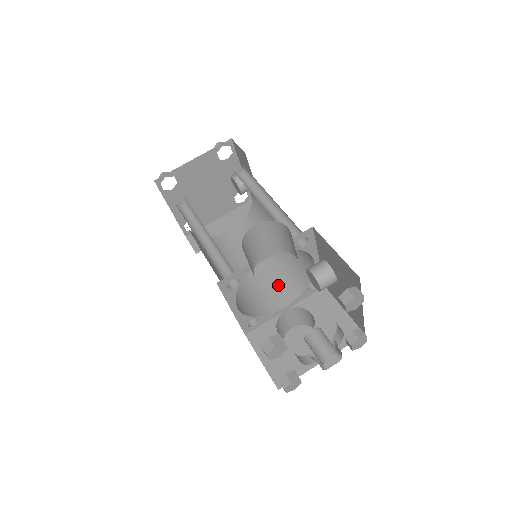
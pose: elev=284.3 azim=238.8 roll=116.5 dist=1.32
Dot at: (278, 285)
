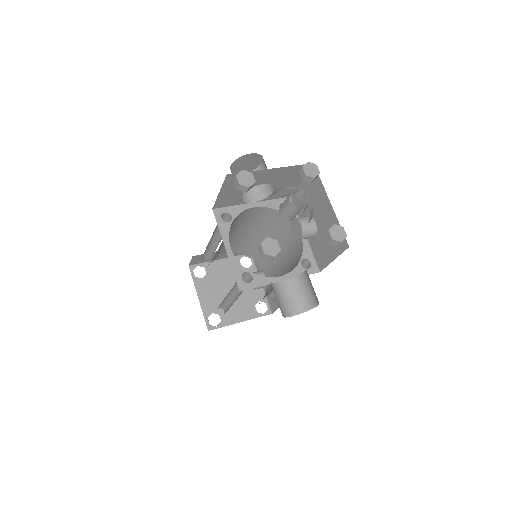
Dot at: occluded
